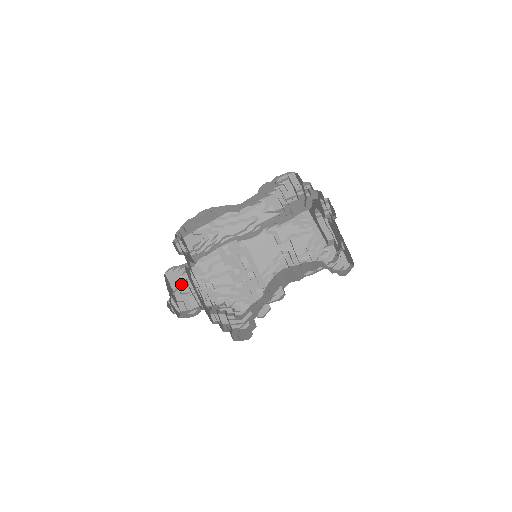
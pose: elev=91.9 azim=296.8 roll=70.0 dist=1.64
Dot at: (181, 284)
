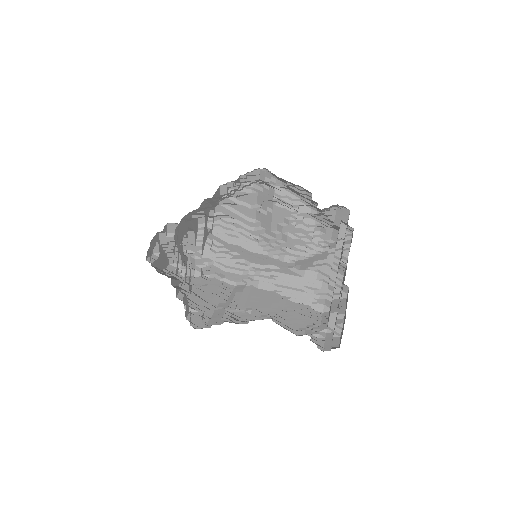
Dot at: (171, 275)
